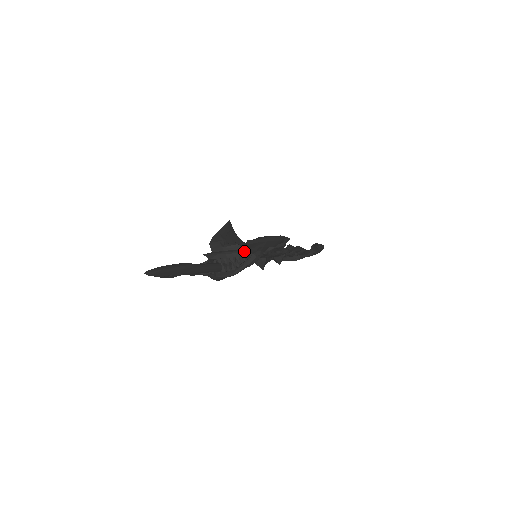
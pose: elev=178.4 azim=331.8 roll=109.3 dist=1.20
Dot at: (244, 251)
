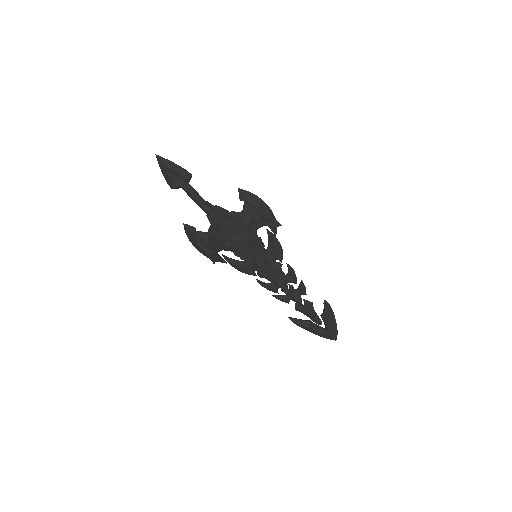
Dot at: (239, 212)
